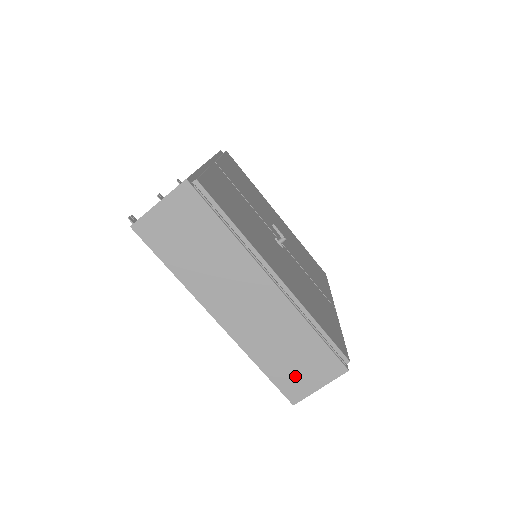
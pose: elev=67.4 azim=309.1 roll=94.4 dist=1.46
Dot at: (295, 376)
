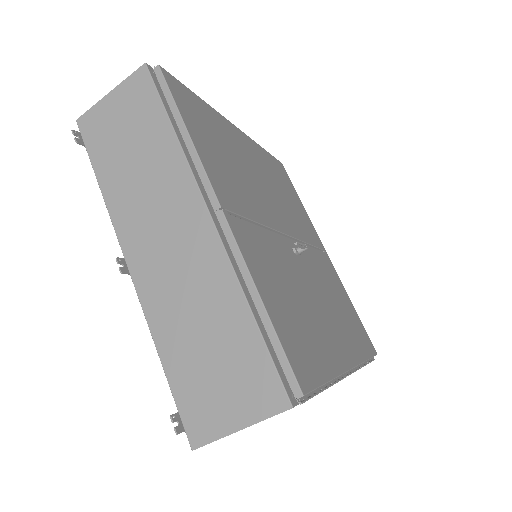
Dot at: occluded
